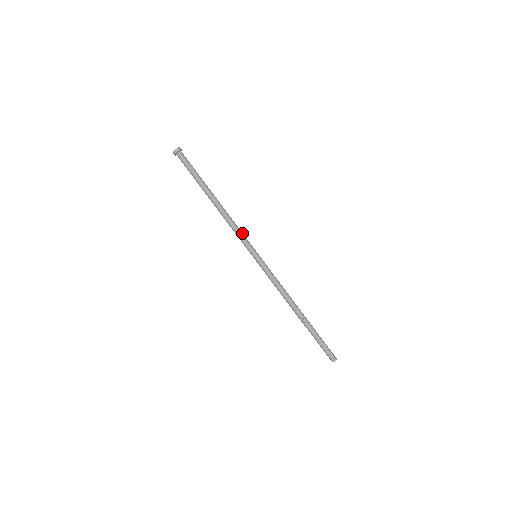
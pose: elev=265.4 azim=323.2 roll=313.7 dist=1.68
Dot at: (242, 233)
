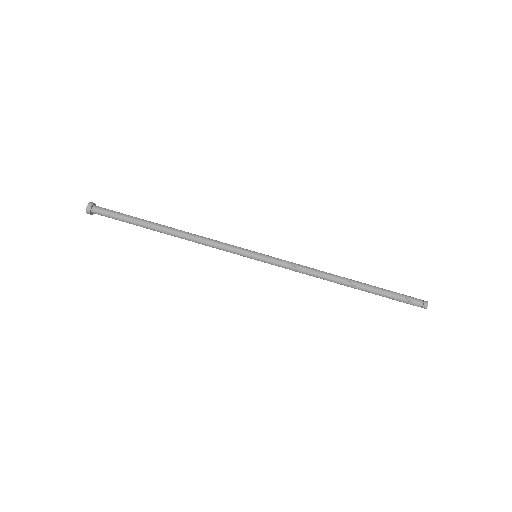
Dot at: (222, 245)
